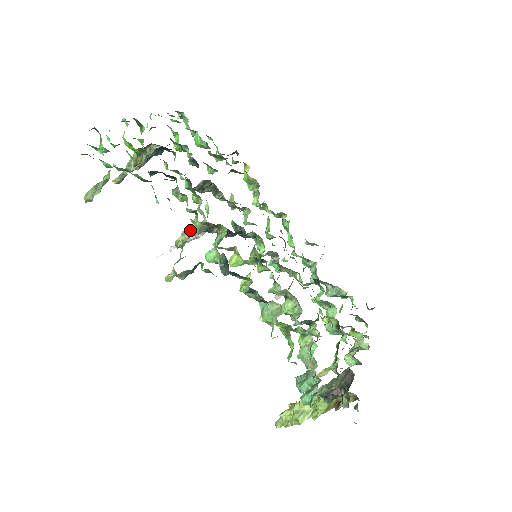
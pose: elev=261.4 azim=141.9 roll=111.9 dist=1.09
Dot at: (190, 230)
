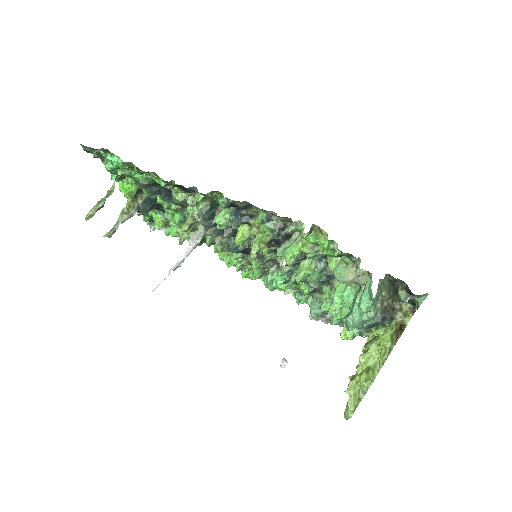
Dot at: (189, 239)
